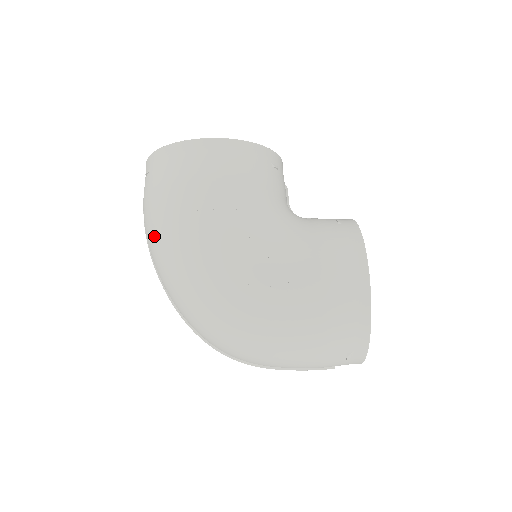
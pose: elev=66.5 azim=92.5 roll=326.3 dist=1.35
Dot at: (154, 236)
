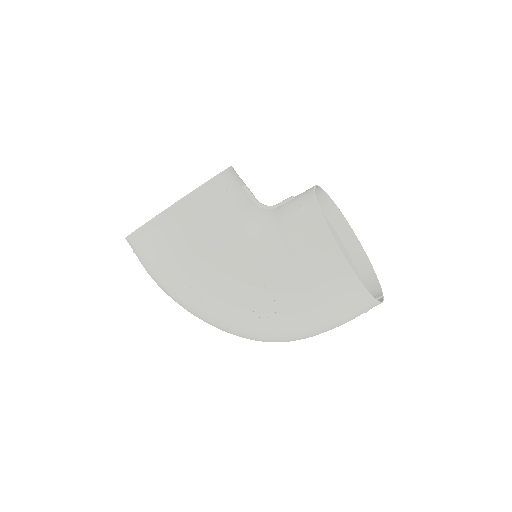
Dot at: occluded
